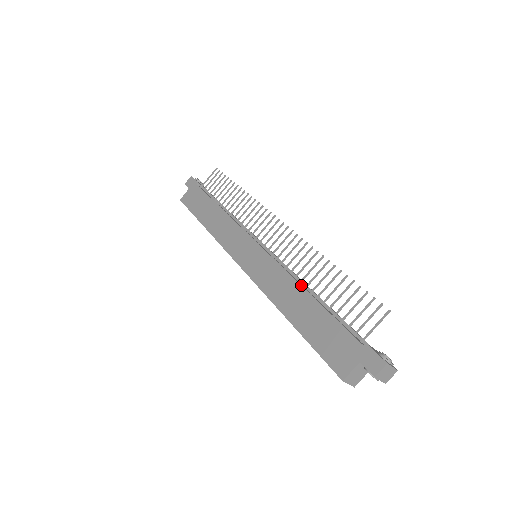
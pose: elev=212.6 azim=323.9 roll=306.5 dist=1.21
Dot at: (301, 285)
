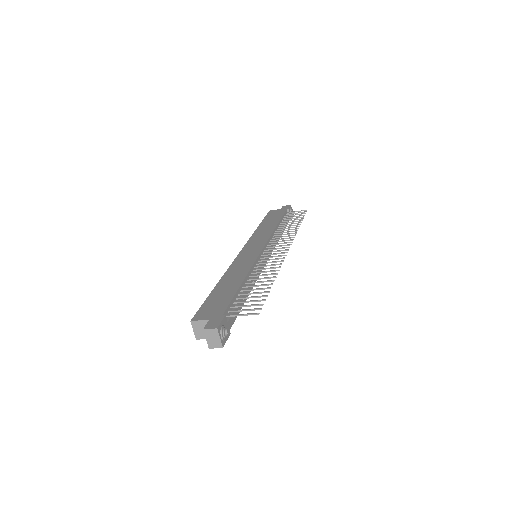
Dot at: (247, 275)
